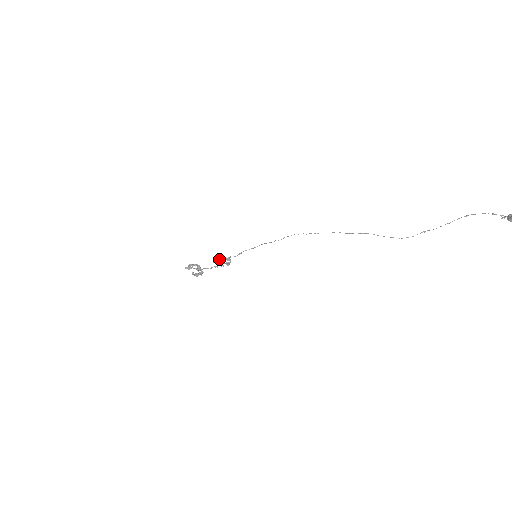
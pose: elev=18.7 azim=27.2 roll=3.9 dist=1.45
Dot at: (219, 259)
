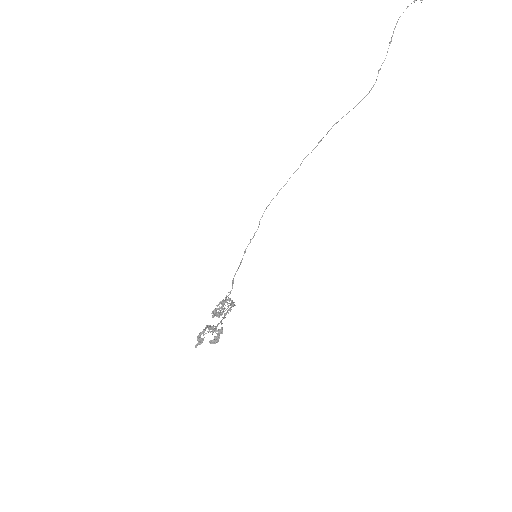
Dot at: (218, 309)
